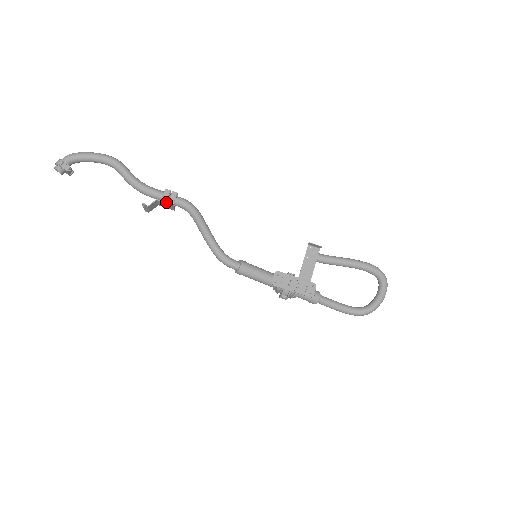
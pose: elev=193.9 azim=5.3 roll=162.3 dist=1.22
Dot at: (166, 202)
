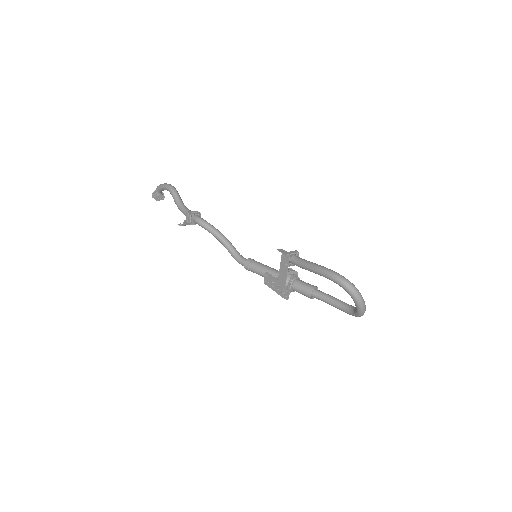
Dot at: (188, 222)
